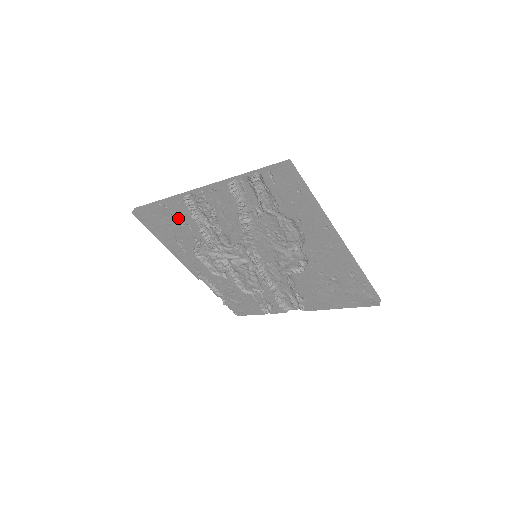
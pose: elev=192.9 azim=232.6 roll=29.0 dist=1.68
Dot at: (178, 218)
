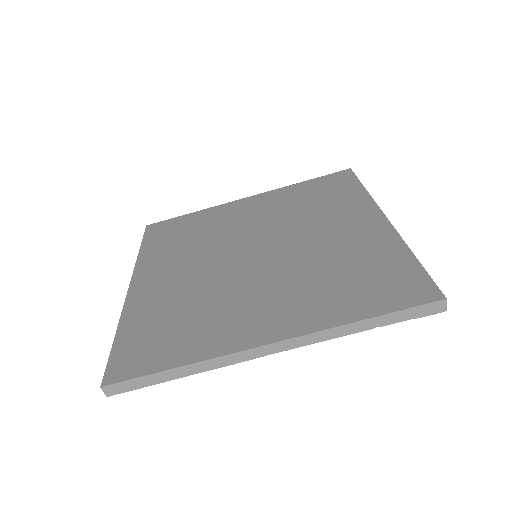
Dot at: occluded
